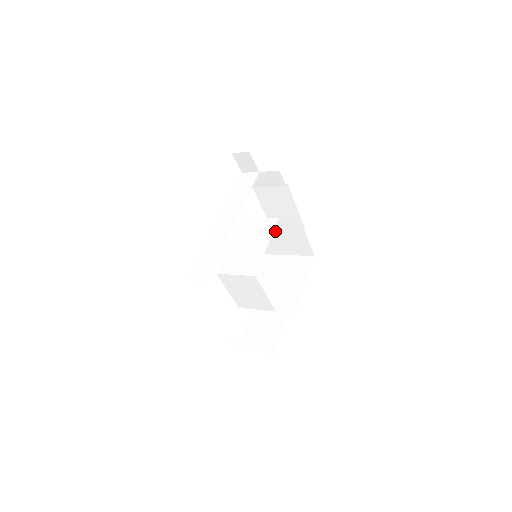
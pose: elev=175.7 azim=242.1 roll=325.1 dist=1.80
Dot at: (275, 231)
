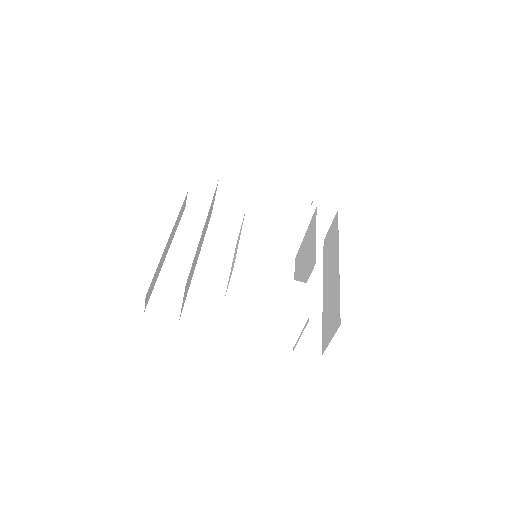
Dot at: (264, 224)
